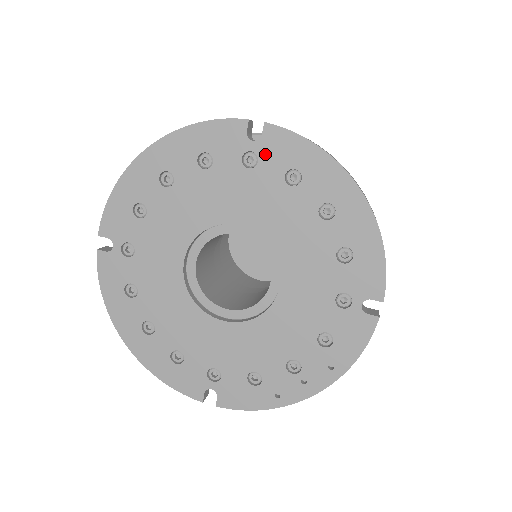
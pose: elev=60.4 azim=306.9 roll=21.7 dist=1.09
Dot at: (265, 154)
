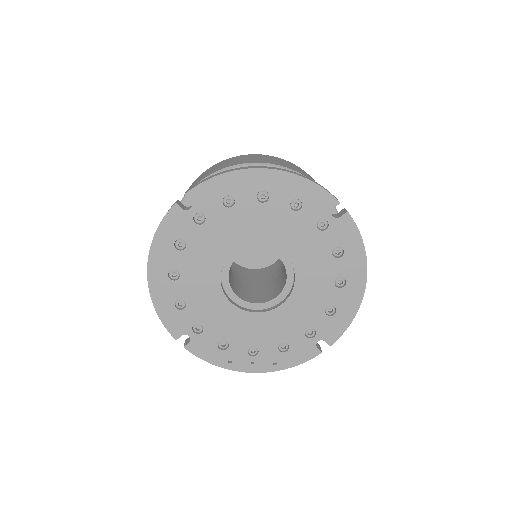
Dot at: (333, 228)
